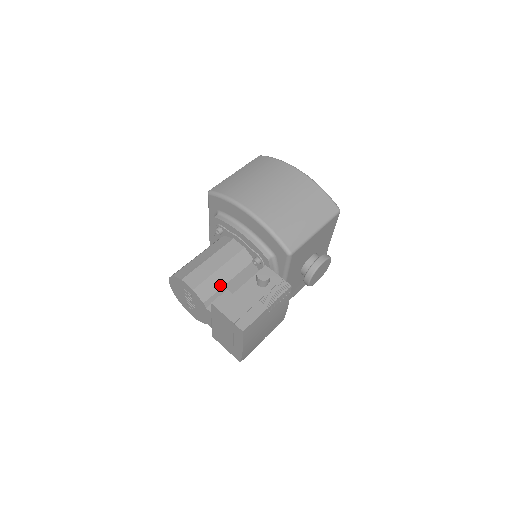
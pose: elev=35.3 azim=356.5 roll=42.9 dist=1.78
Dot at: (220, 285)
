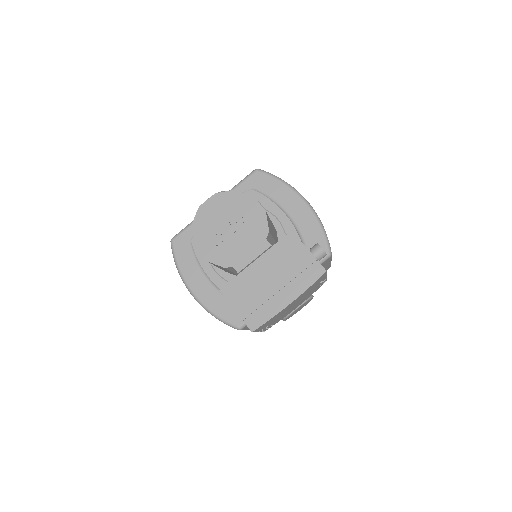
Dot at: (272, 234)
